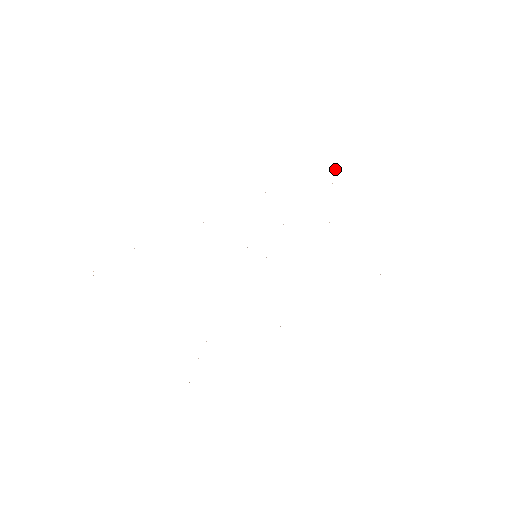
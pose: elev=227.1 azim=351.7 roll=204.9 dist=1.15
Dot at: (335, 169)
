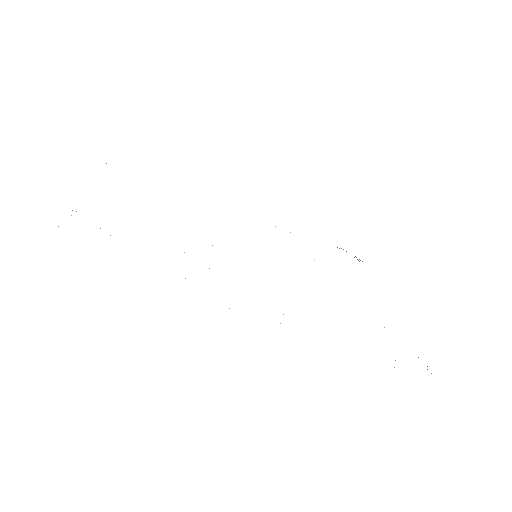
Dot at: (359, 261)
